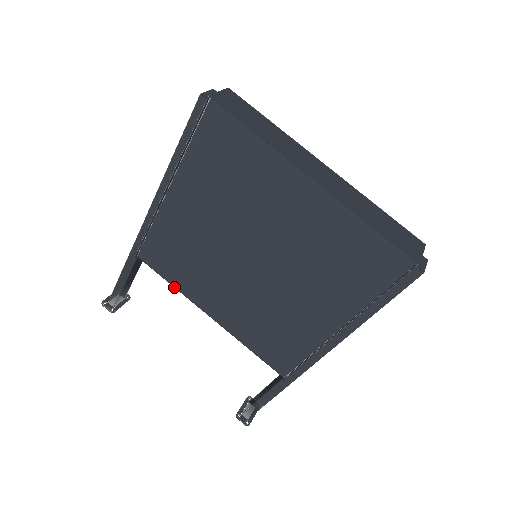
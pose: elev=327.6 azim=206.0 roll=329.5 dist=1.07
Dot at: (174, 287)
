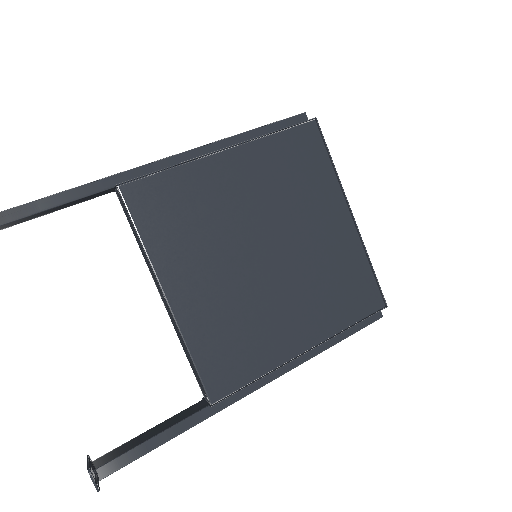
Dot at: (143, 244)
